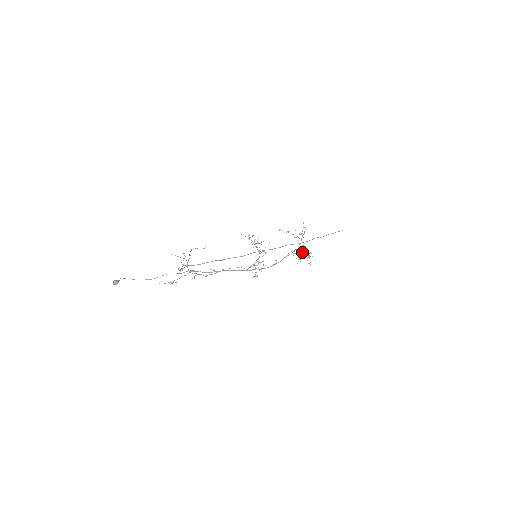
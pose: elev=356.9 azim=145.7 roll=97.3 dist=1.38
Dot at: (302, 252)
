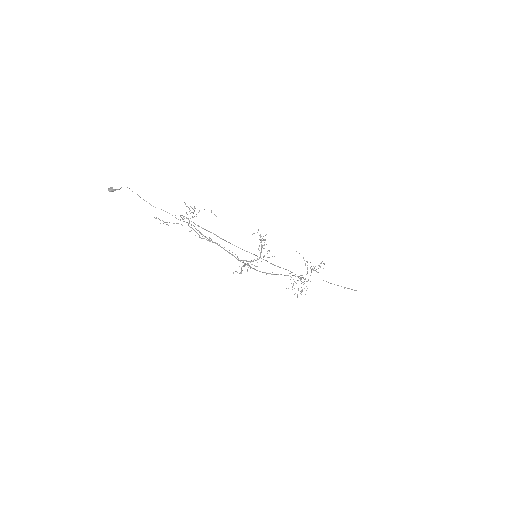
Dot at: occluded
